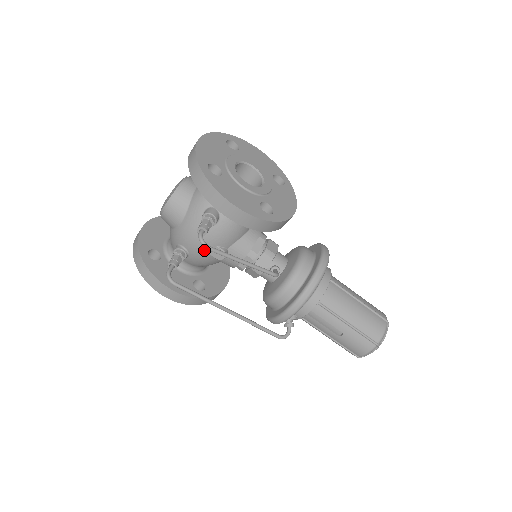
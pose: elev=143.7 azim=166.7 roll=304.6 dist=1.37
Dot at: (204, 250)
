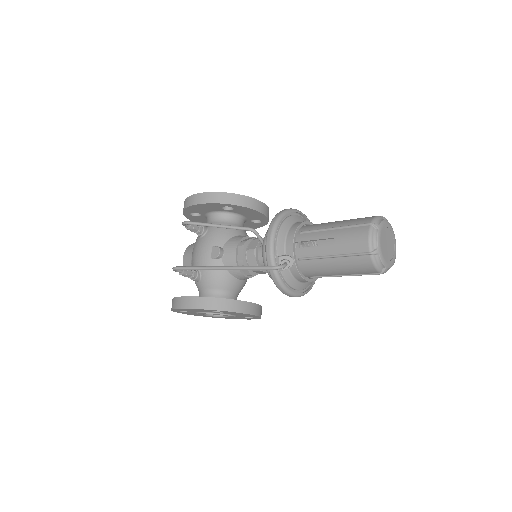
Dot at: (206, 256)
